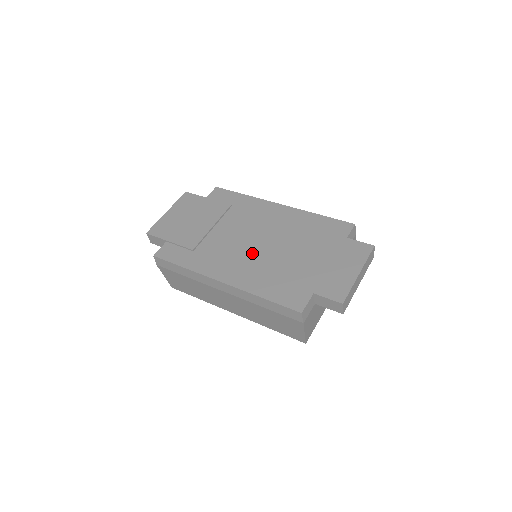
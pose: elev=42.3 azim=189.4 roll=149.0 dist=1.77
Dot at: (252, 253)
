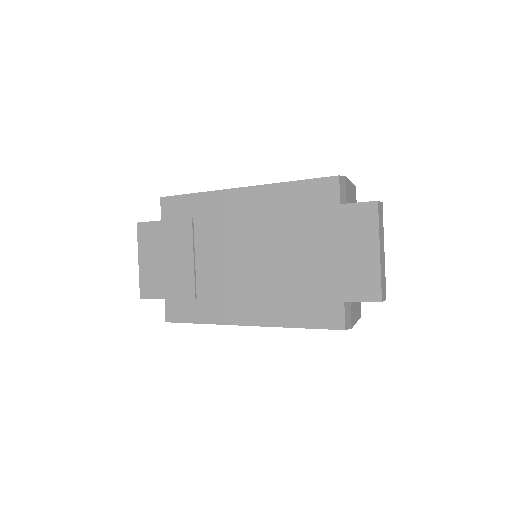
Dot at: (253, 275)
